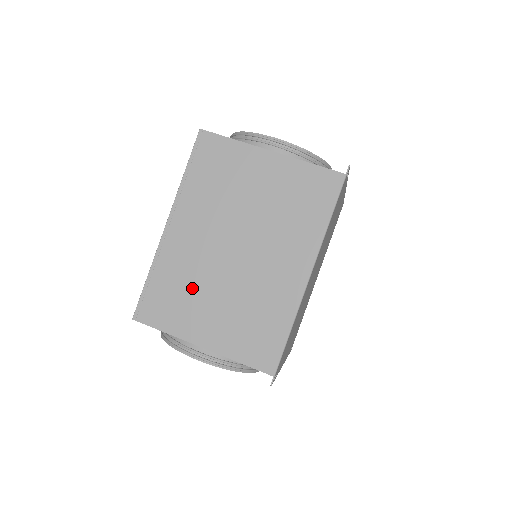
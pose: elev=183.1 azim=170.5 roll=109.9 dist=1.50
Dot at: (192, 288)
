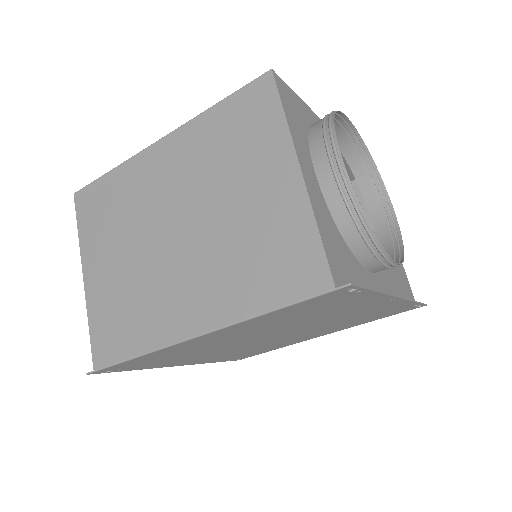
Dot at: (121, 222)
